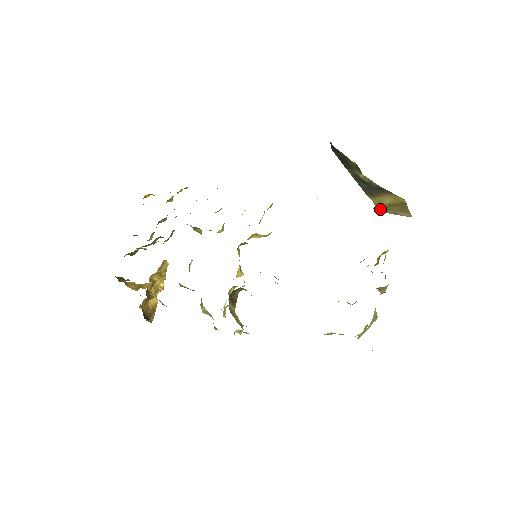
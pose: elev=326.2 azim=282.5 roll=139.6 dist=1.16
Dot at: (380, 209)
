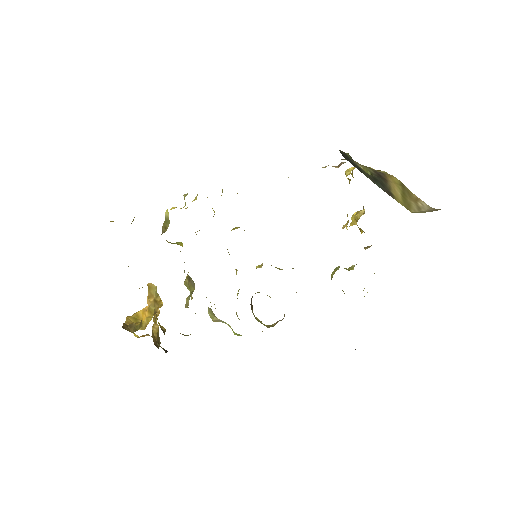
Dot at: (408, 209)
